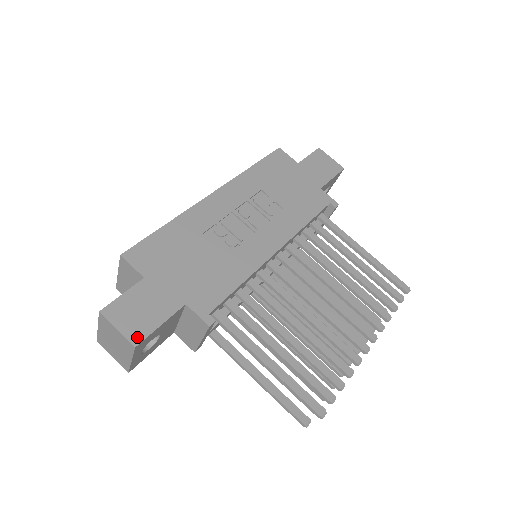
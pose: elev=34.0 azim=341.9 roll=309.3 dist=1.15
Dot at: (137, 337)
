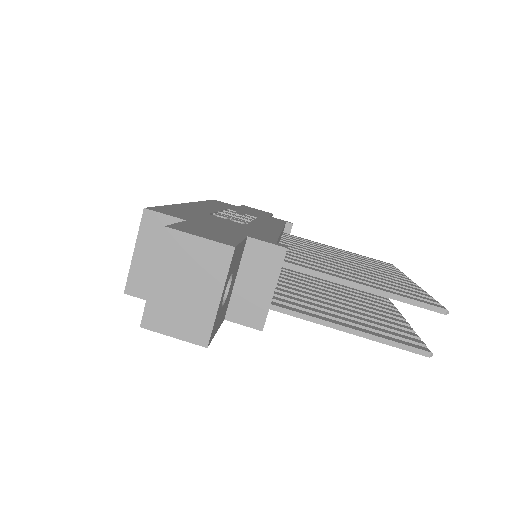
Dot at: (228, 243)
